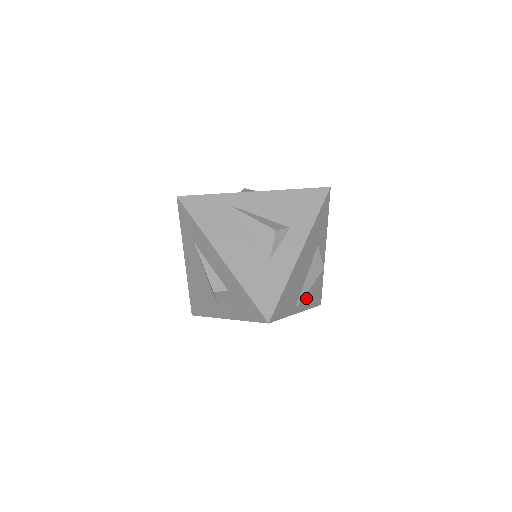
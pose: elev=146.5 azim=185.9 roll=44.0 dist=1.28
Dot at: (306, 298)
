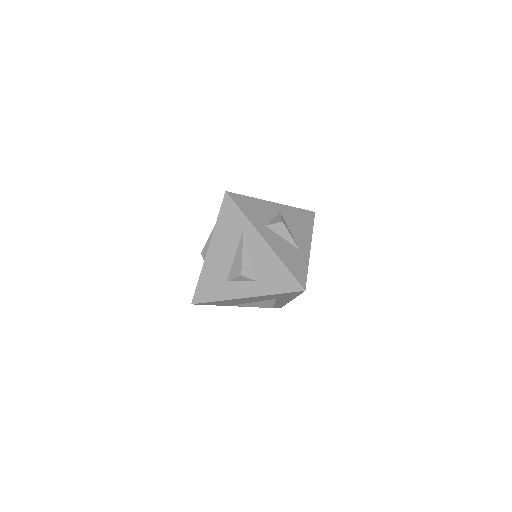
Dot at: occluded
